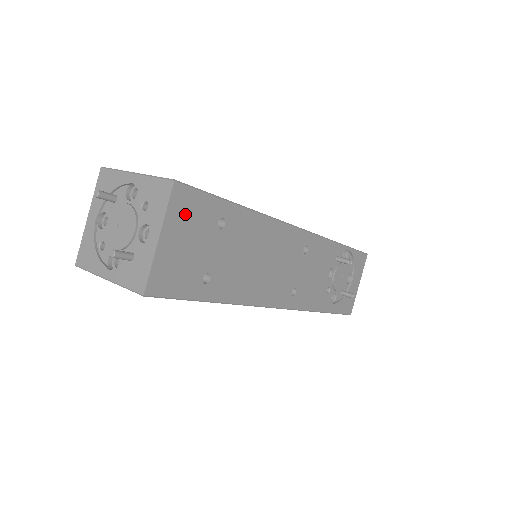
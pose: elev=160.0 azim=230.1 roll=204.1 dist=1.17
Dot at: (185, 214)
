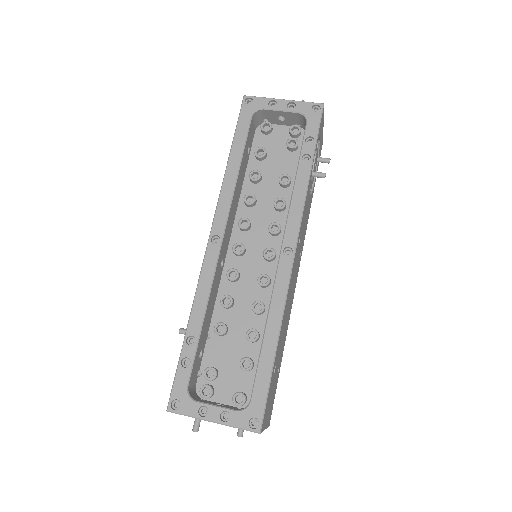
Dot at: (266, 412)
